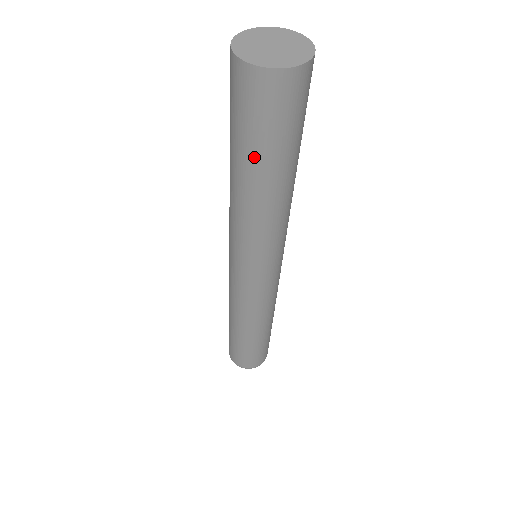
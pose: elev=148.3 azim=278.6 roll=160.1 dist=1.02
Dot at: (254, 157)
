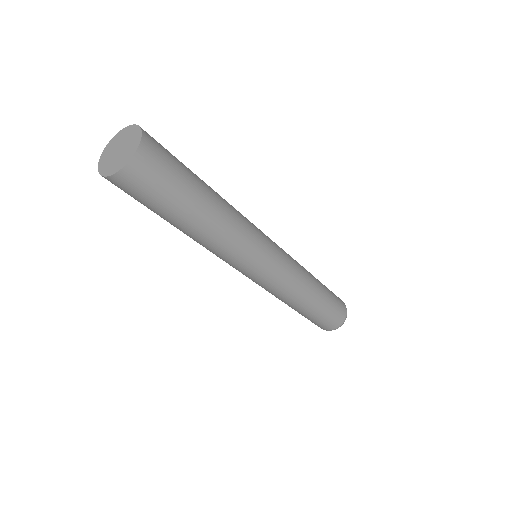
Dot at: (157, 214)
